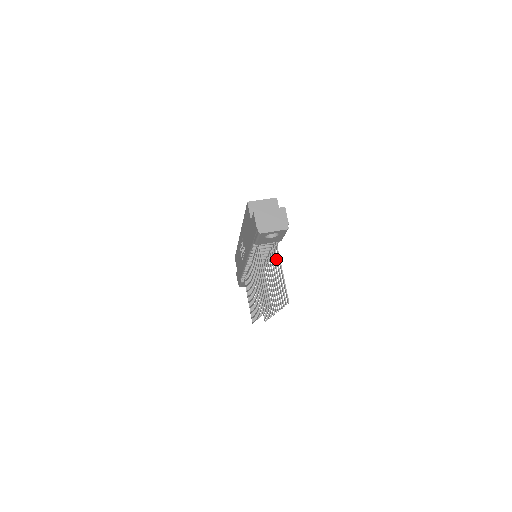
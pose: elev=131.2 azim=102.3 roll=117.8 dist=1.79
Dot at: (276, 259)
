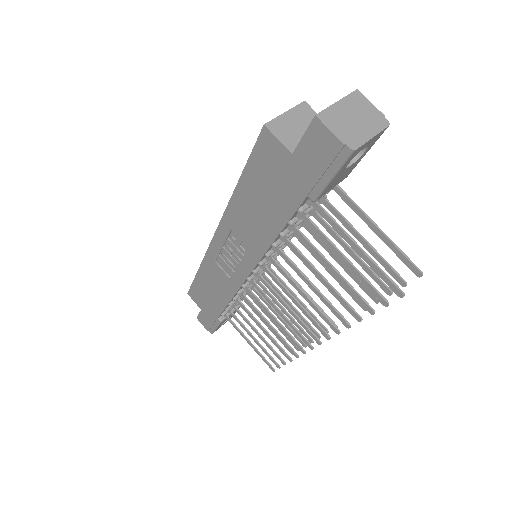
Dot at: (342, 219)
